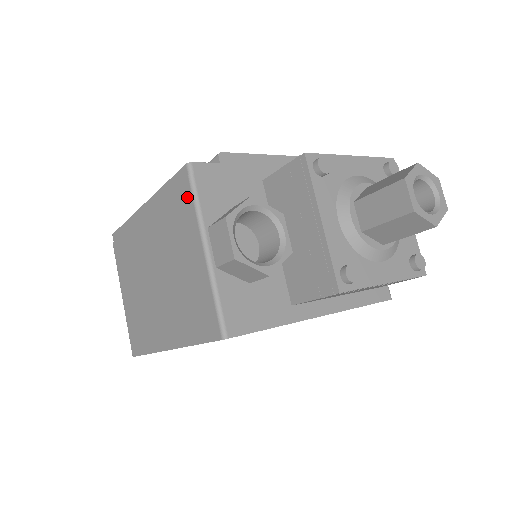
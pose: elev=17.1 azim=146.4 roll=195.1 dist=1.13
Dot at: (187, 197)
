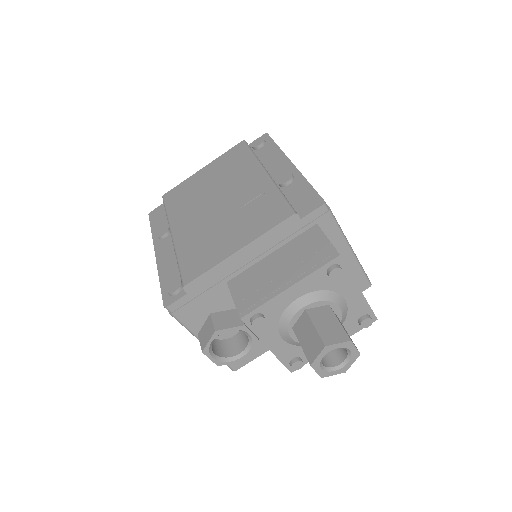
Dot at: occluded
